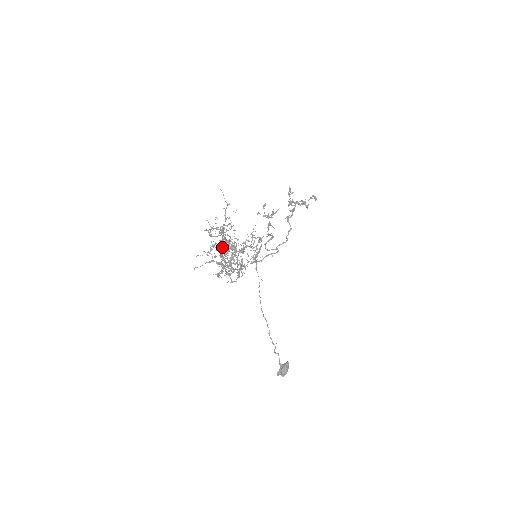
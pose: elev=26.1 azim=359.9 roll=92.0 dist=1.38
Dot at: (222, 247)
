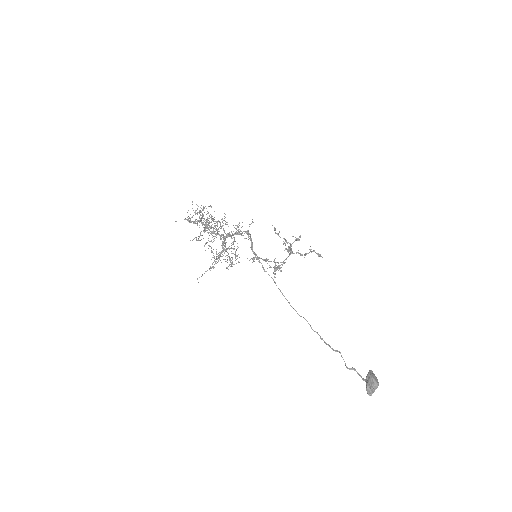
Dot at: (204, 227)
